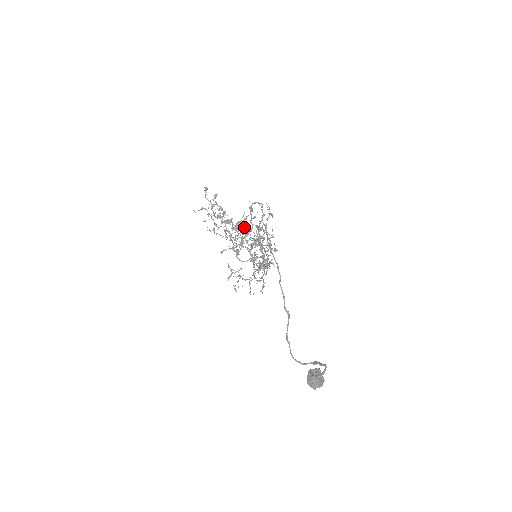
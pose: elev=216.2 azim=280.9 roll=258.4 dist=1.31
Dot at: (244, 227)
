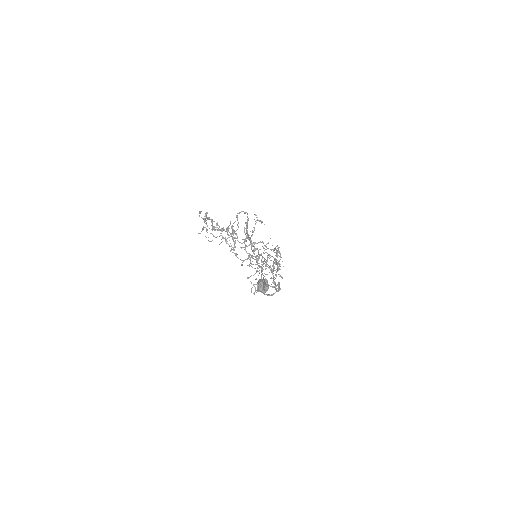
Dot at: occluded
